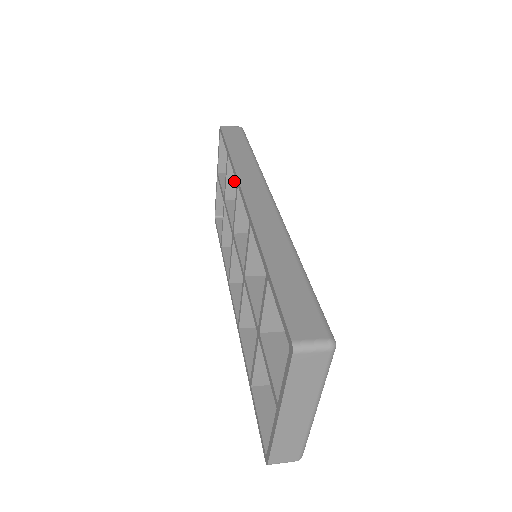
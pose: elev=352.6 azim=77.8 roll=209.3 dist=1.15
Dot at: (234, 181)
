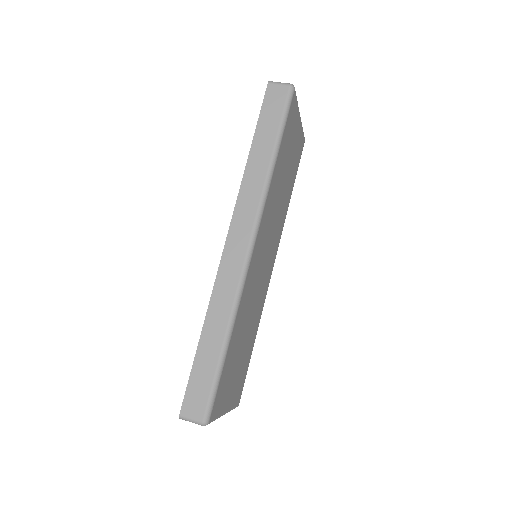
Dot at: occluded
